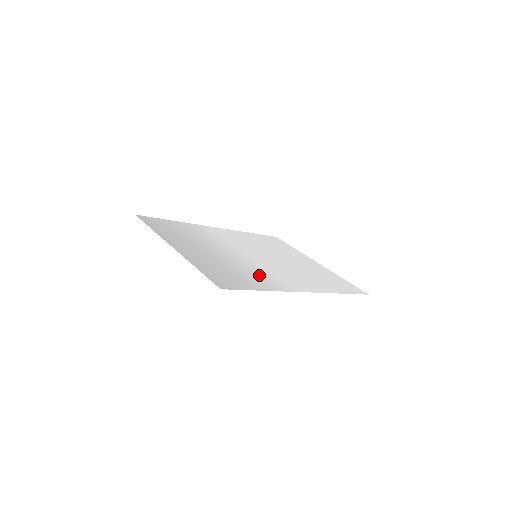
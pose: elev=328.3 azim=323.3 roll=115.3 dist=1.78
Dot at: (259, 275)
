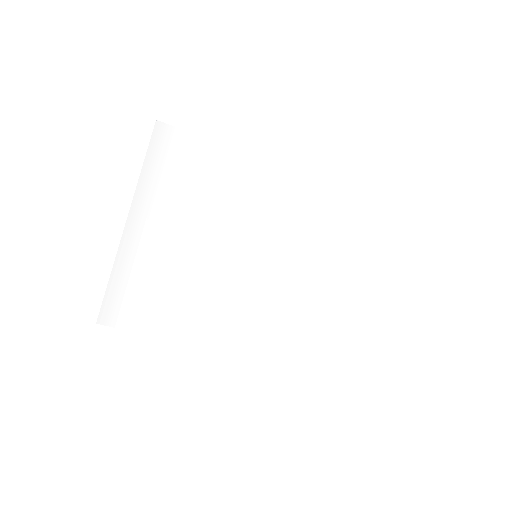
Dot at: (196, 304)
